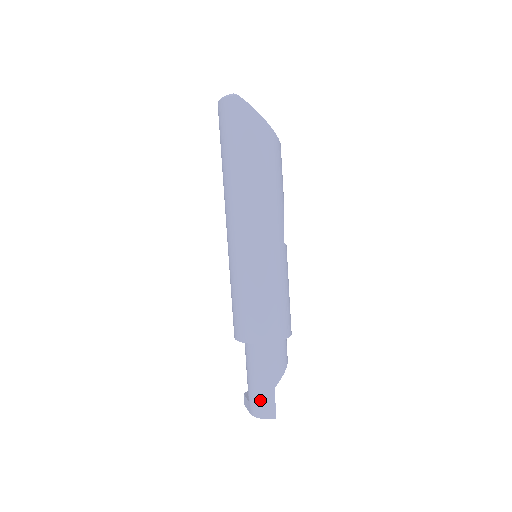
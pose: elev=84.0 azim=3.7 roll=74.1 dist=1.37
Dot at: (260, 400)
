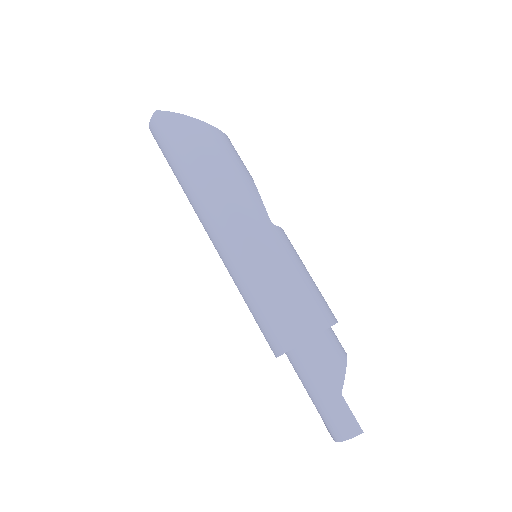
Dot at: (332, 417)
